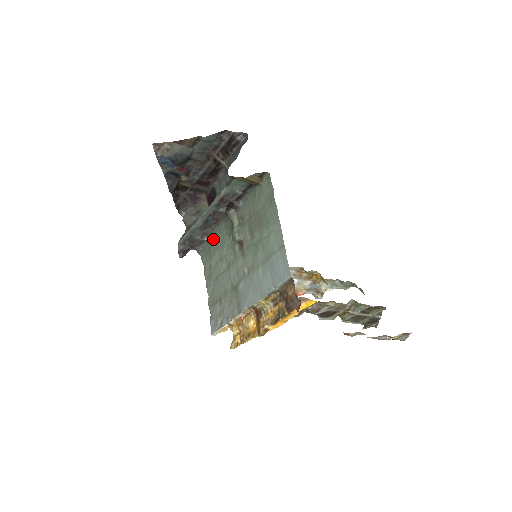
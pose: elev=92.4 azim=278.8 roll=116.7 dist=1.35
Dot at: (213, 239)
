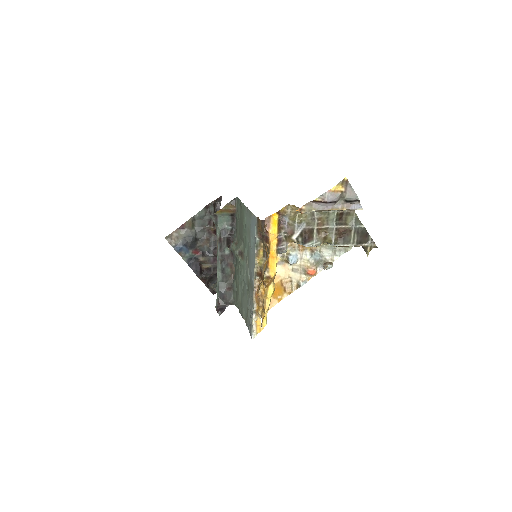
Dot at: (236, 283)
